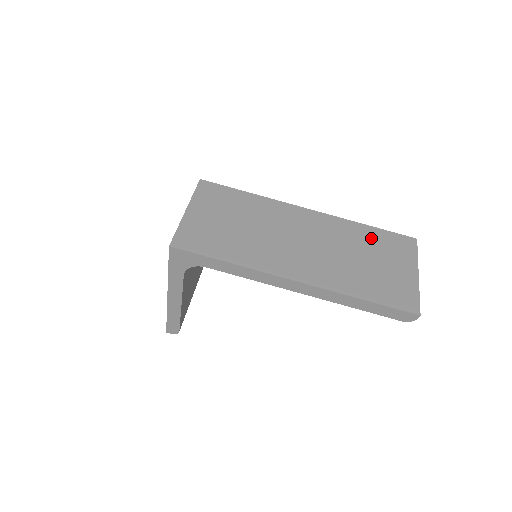
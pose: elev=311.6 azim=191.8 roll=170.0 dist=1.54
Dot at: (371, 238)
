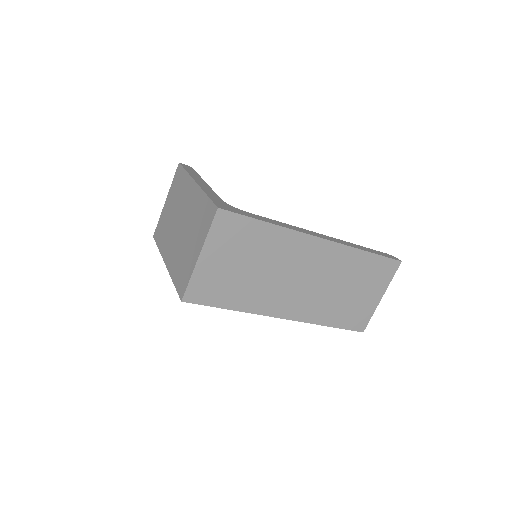
Dot at: (363, 267)
